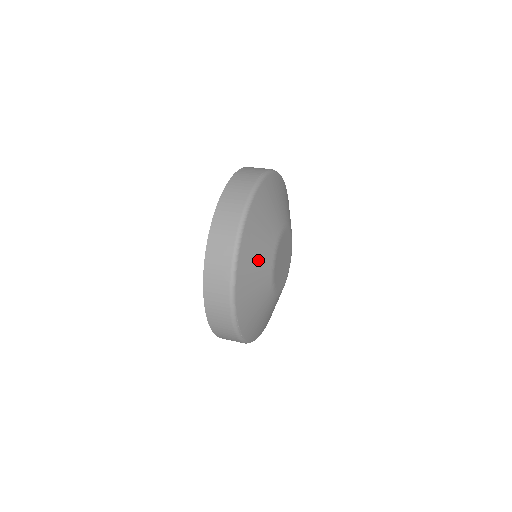
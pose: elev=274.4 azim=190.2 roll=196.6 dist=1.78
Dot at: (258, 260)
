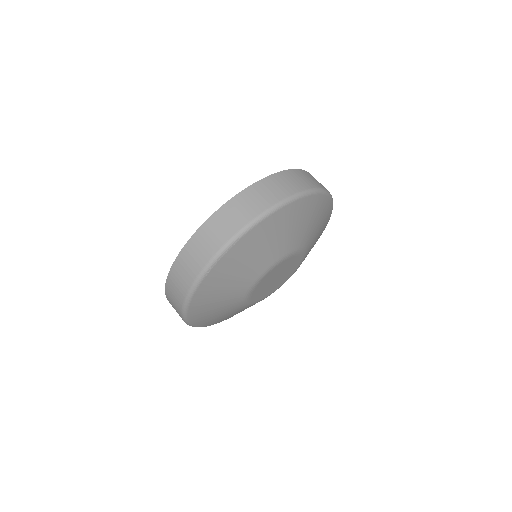
Dot at: (290, 232)
